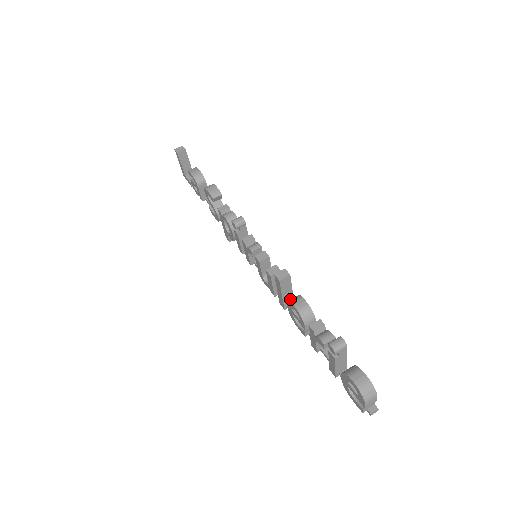
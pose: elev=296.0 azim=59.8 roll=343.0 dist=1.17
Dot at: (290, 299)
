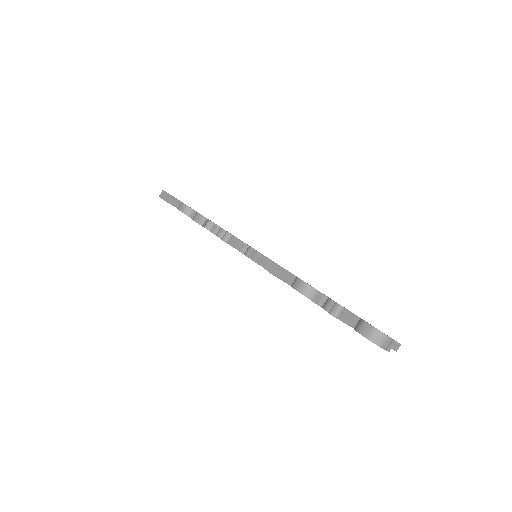
Dot at: occluded
